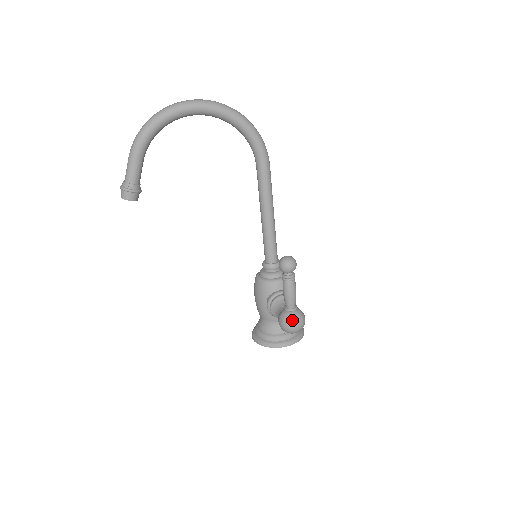
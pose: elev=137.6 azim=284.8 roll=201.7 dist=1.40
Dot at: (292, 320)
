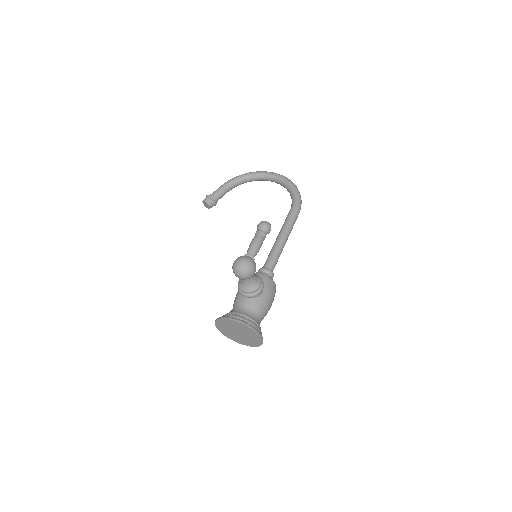
Dot at: (242, 256)
